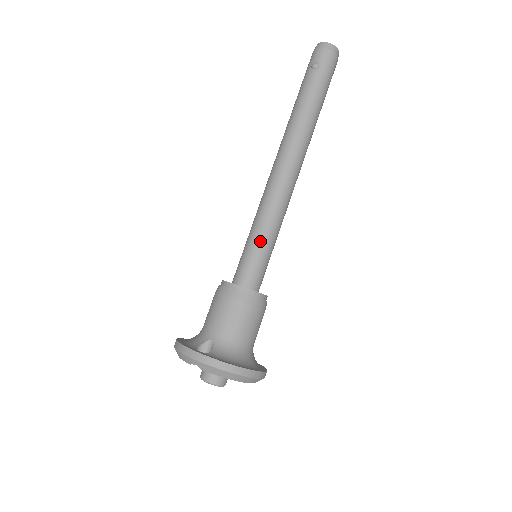
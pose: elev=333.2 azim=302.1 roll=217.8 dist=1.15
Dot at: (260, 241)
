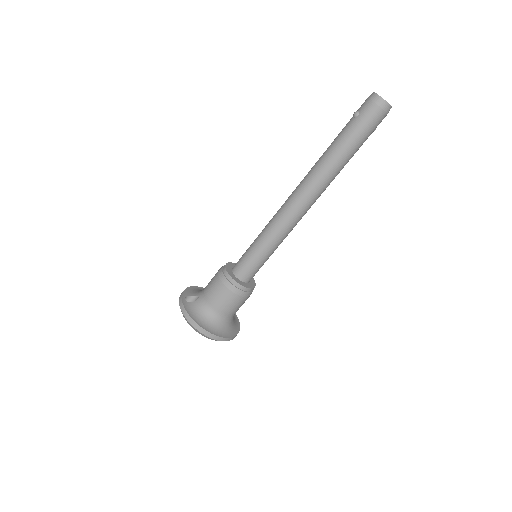
Dot at: (255, 246)
